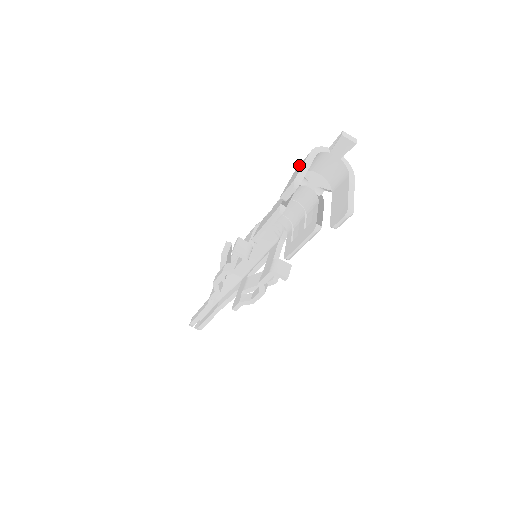
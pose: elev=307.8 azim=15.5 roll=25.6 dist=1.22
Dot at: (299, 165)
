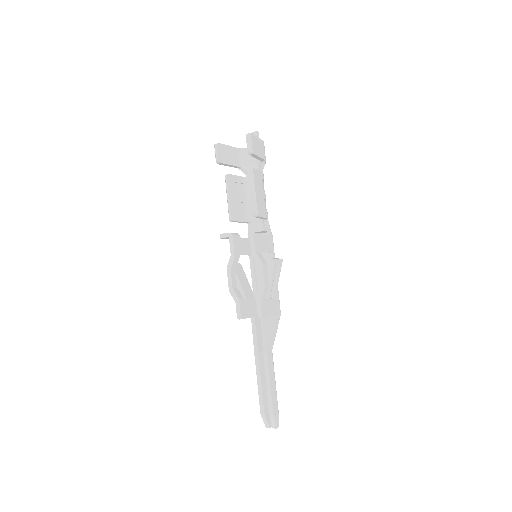
Dot at: occluded
